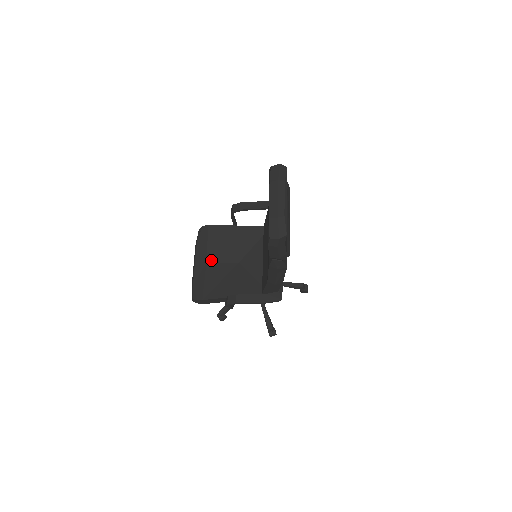
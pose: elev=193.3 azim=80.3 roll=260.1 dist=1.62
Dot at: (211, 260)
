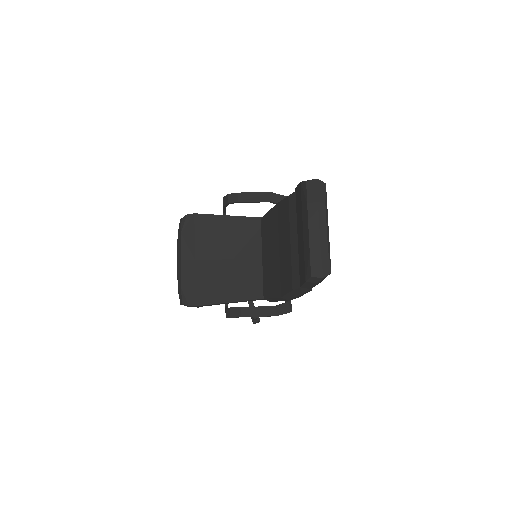
Dot at: (200, 257)
